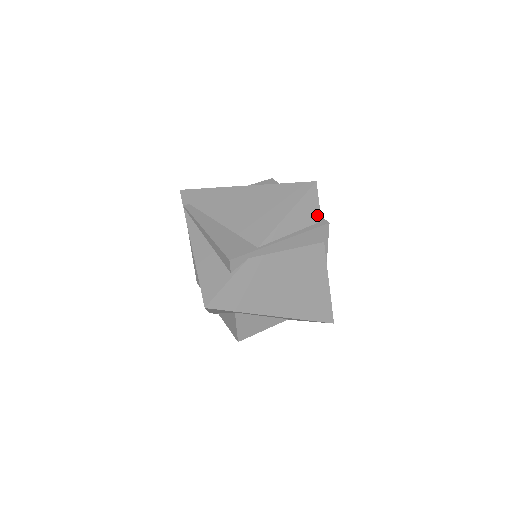
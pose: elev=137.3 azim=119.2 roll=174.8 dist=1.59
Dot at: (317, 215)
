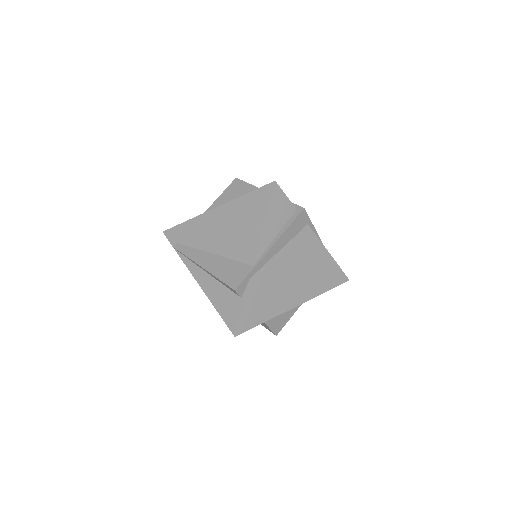
Dot at: (290, 207)
